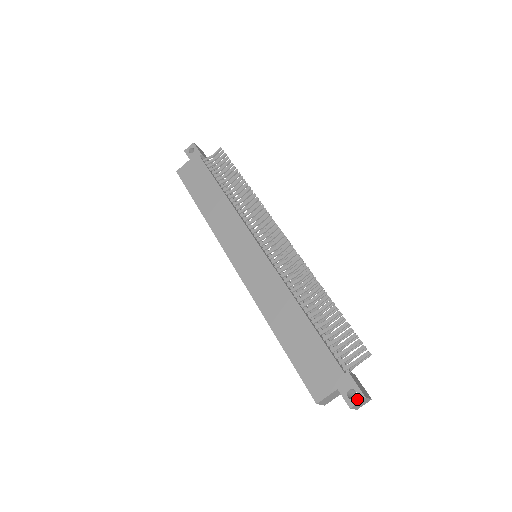
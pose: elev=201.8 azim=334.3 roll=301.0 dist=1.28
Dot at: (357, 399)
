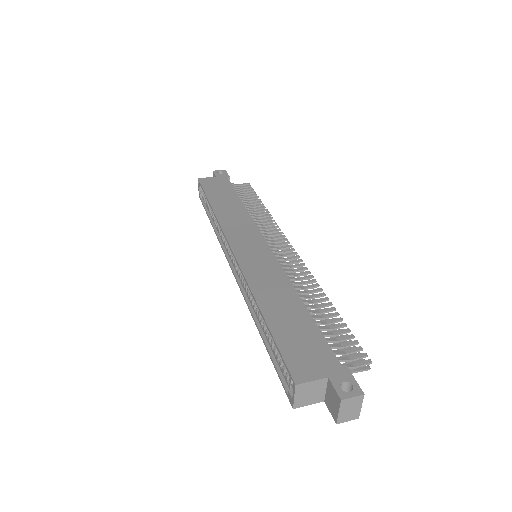
Dot at: (353, 393)
